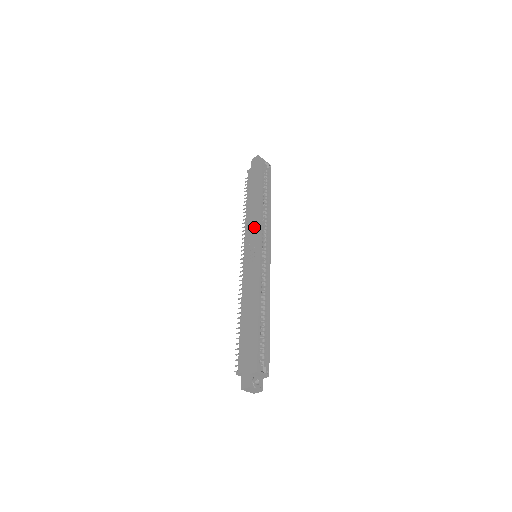
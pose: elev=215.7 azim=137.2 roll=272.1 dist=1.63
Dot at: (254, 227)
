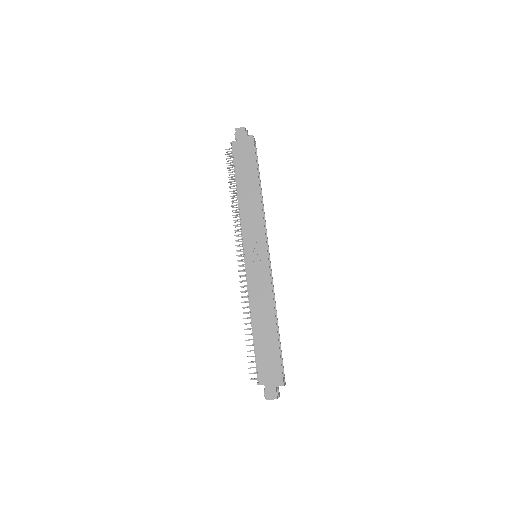
Dot at: (255, 224)
